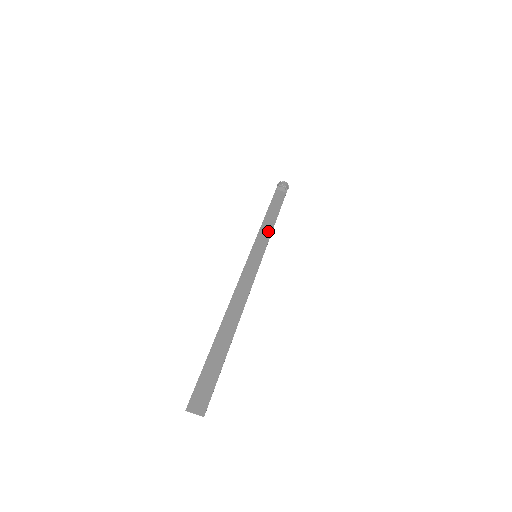
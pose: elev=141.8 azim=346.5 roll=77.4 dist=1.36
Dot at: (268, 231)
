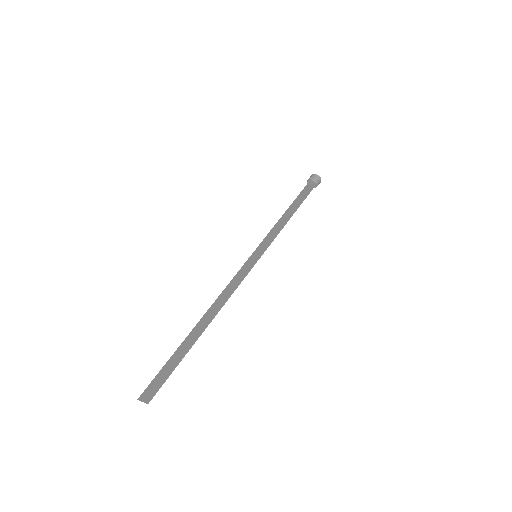
Dot at: (278, 229)
